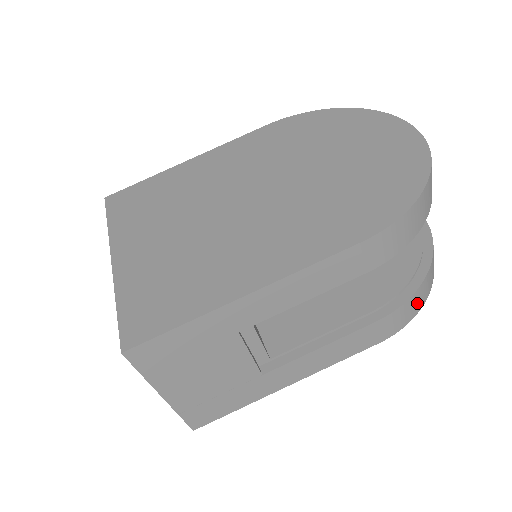
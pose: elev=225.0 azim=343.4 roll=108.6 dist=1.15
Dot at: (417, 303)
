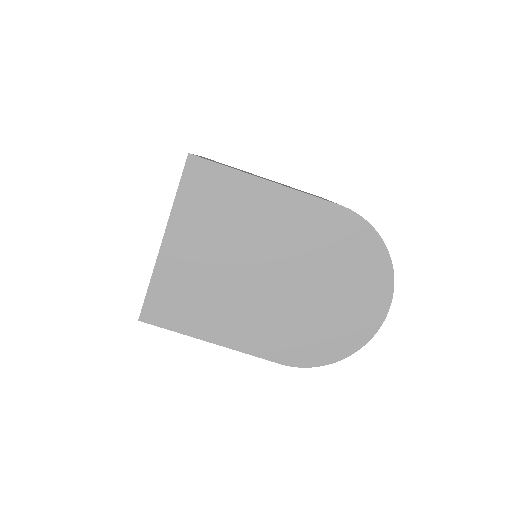
Dot at: occluded
